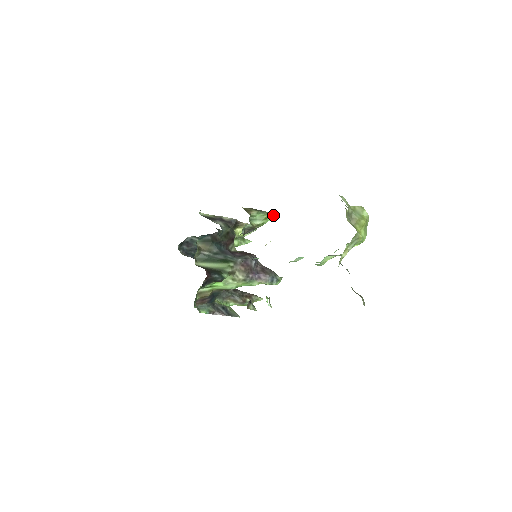
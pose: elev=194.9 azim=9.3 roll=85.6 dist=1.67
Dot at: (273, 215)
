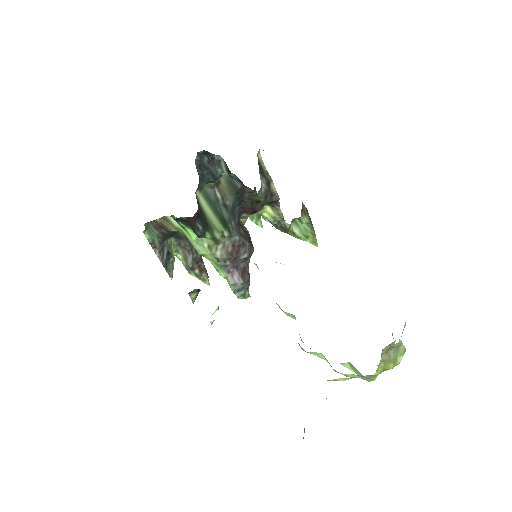
Dot at: (316, 241)
